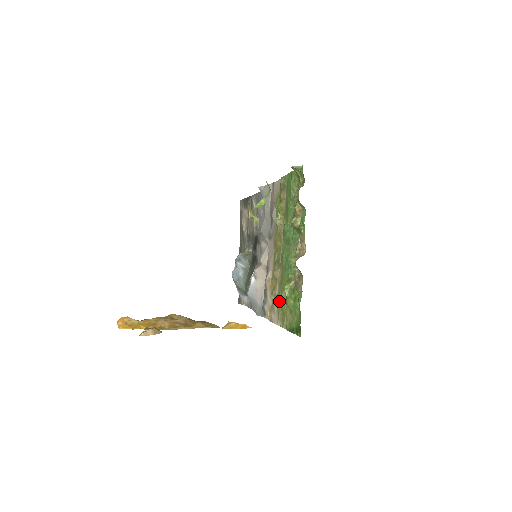
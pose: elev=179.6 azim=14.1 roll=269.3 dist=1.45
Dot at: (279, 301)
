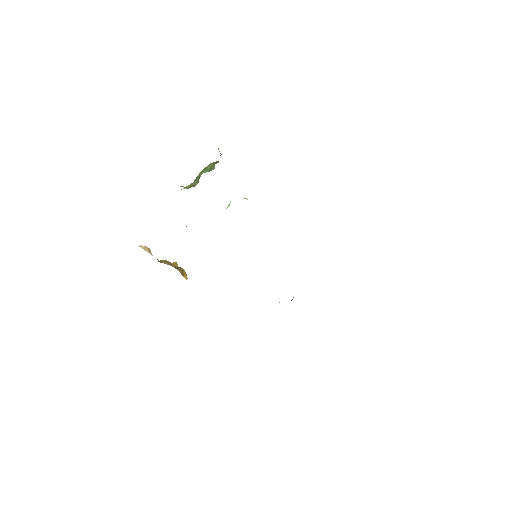
Dot at: occluded
